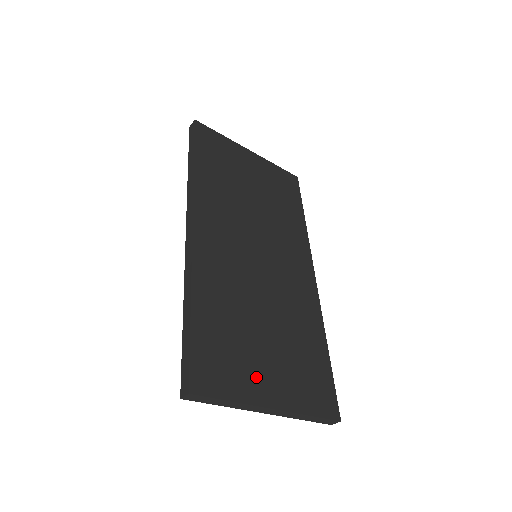
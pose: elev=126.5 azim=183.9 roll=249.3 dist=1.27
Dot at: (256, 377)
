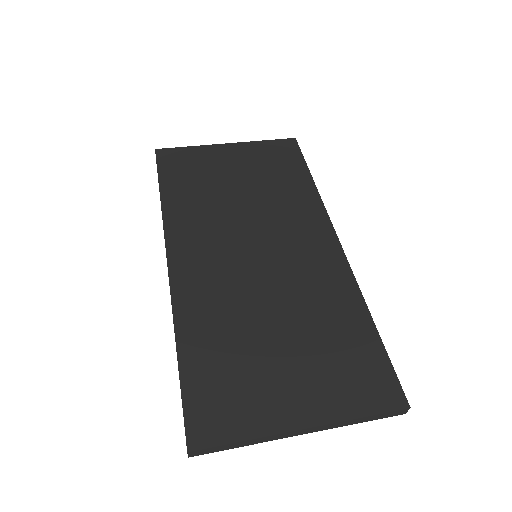
Dot at: (273, 399)
